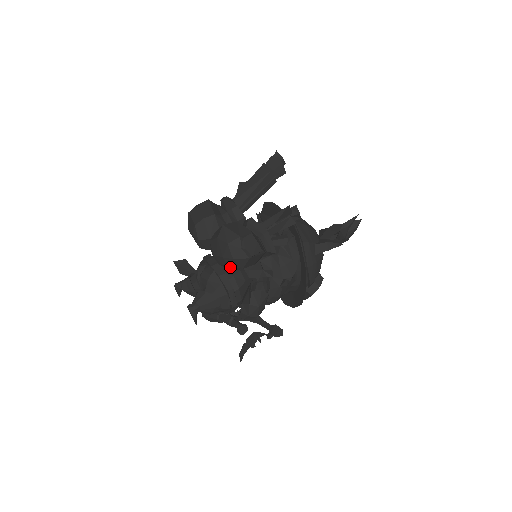
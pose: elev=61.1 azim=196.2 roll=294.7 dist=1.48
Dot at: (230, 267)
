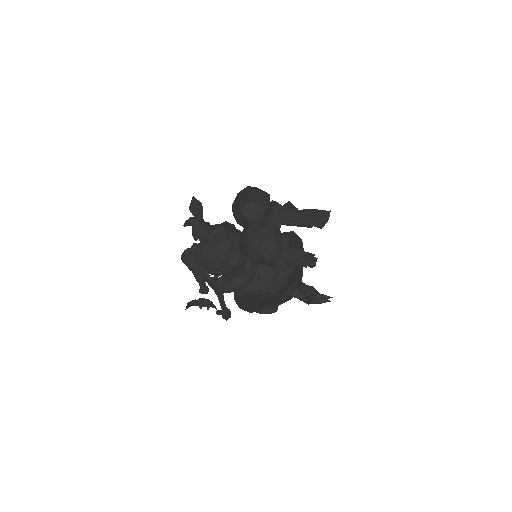
Dot at: (248, 251)
